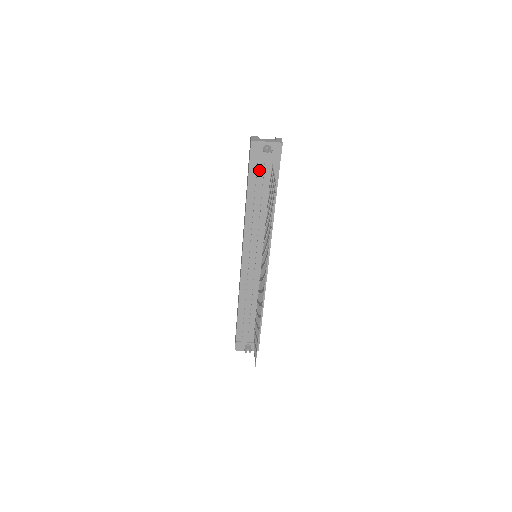
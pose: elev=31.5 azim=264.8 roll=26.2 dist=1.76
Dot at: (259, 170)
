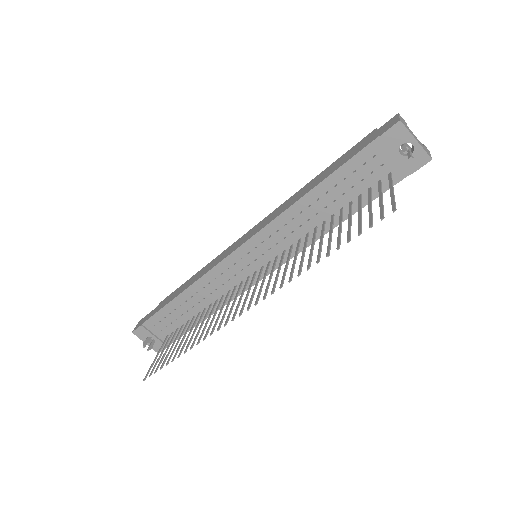
Dot at: (368, 165)
